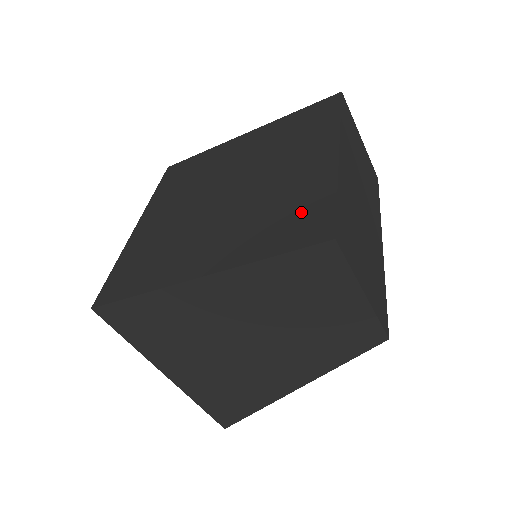
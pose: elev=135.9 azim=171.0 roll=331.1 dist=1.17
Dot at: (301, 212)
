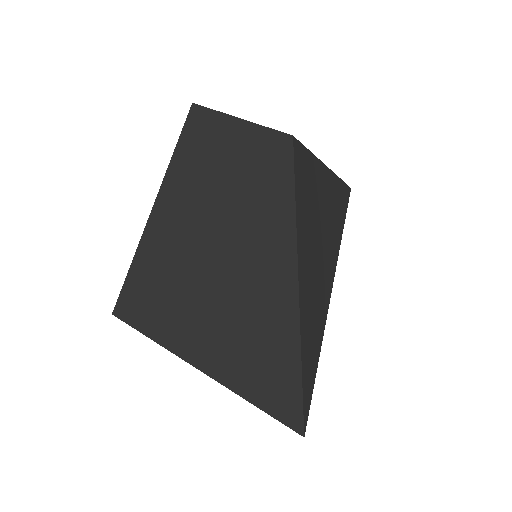
Dot at: occluded
